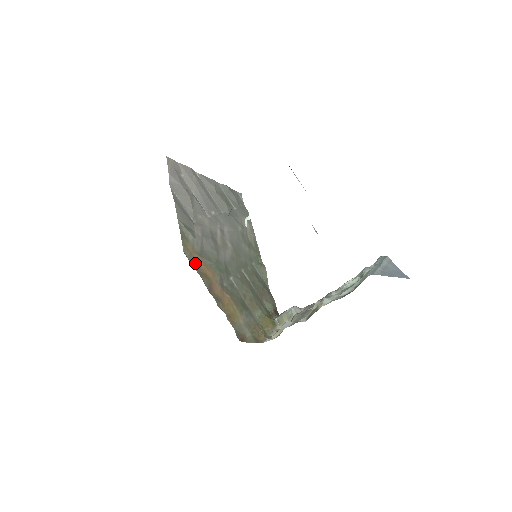
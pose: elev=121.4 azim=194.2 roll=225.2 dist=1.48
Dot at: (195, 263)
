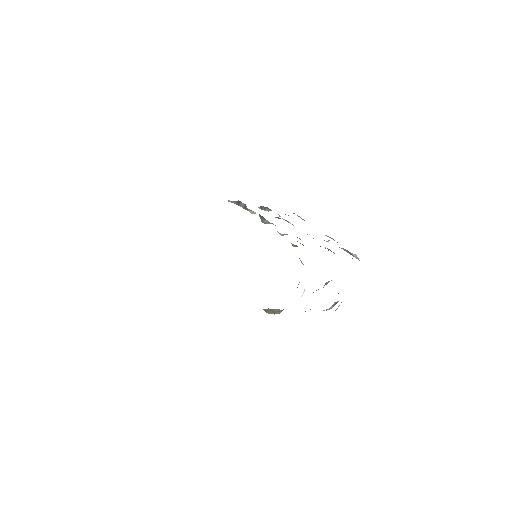
Dot at: occluded
